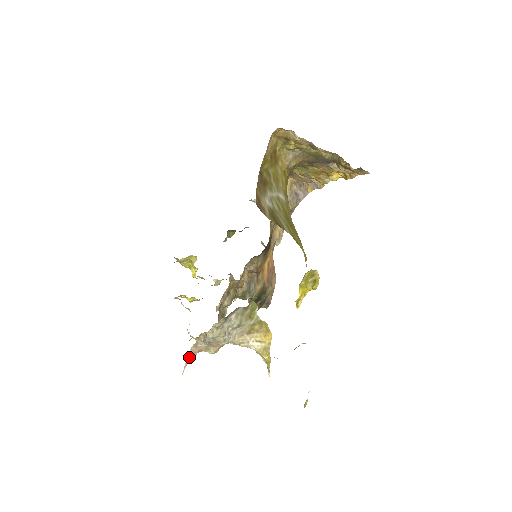
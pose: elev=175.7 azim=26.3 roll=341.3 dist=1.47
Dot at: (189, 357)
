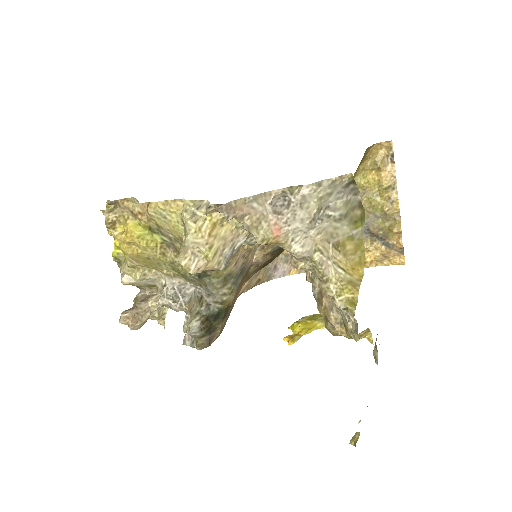
Dot at: (225, 207)
